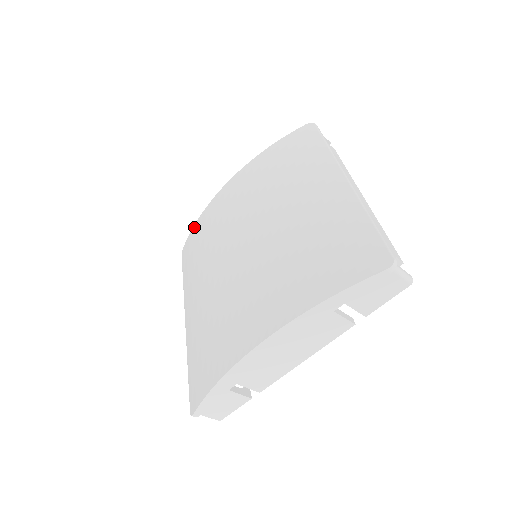
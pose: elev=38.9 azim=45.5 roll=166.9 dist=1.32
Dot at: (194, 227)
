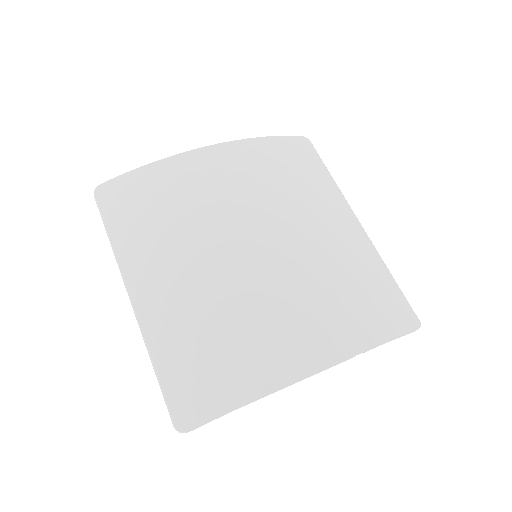
Dot at: (139, 171)
